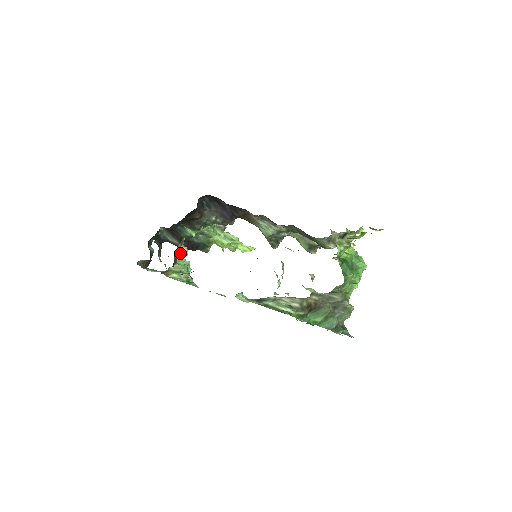
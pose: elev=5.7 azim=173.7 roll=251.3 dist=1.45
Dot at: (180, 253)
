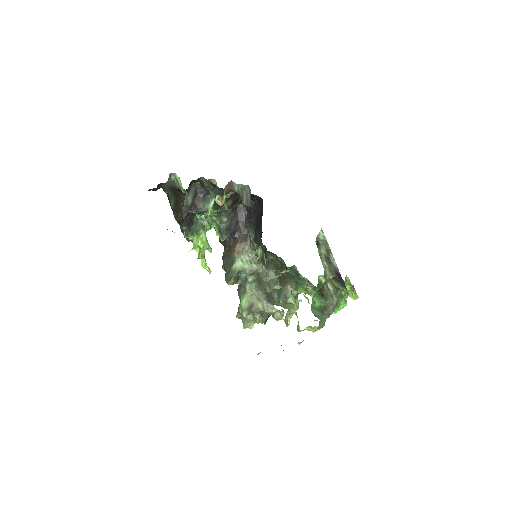
Dot at: (221, 198)
